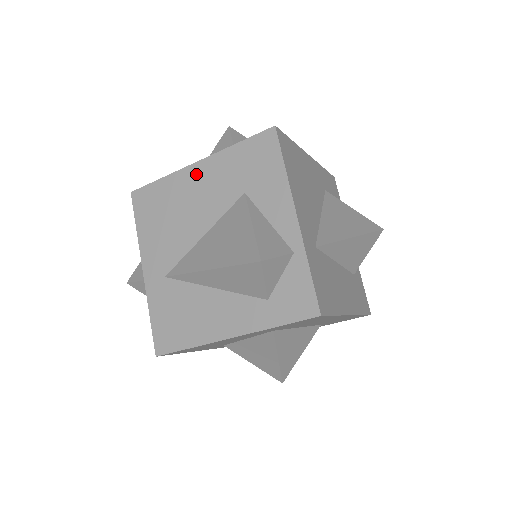
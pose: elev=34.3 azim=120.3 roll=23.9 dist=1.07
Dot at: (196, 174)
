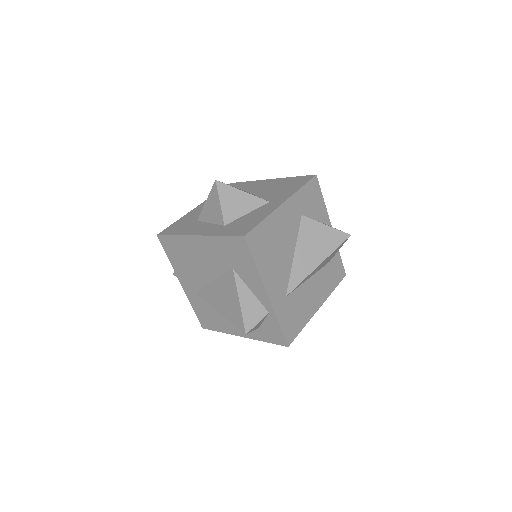
Dot at: (198, 243)
